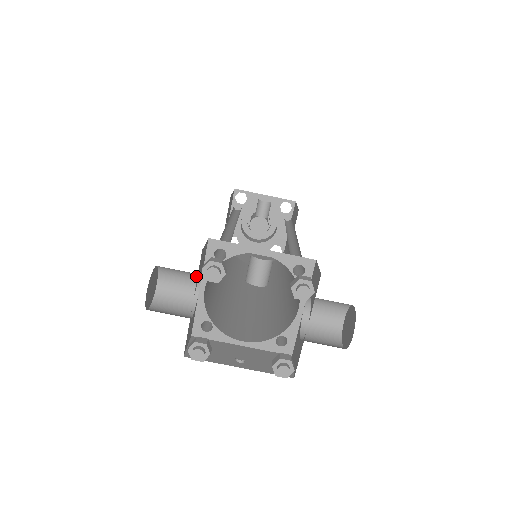
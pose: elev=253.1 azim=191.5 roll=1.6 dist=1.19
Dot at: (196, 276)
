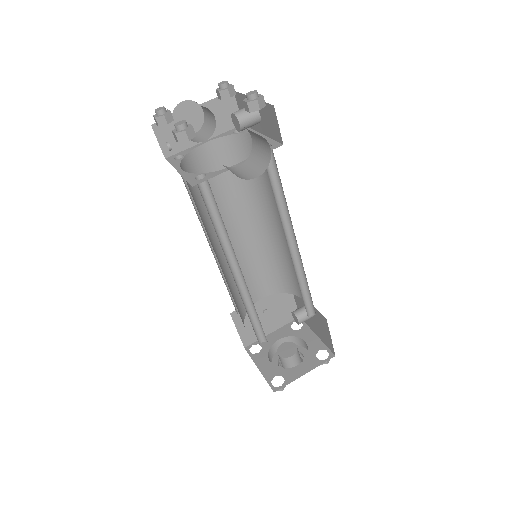
Dot at: (213, 132)
